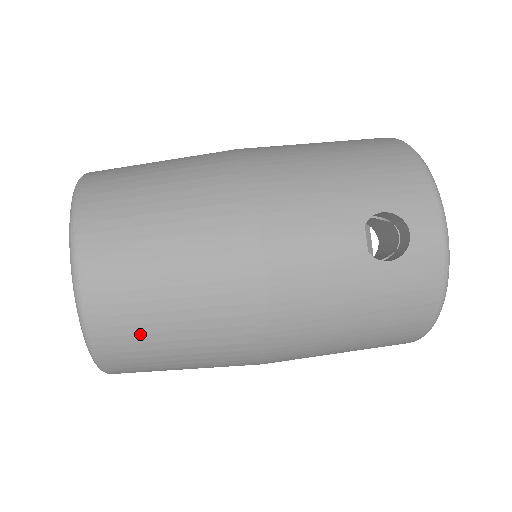
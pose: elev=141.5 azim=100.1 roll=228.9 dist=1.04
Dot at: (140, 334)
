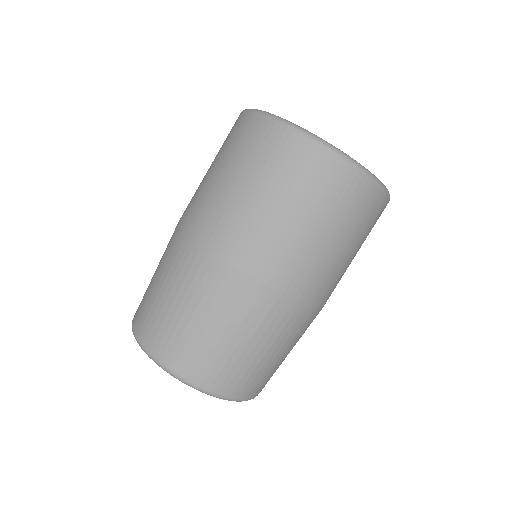
Dot at: occluded
